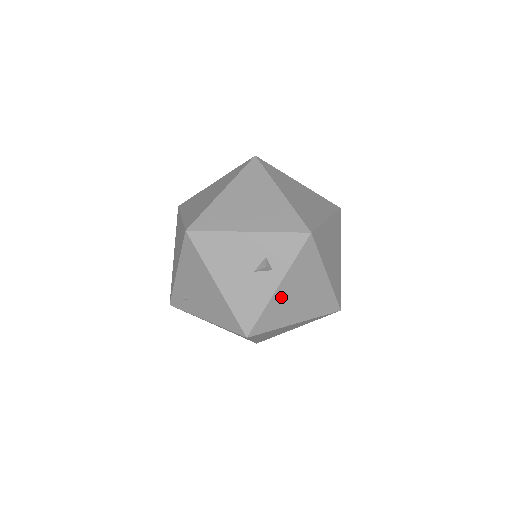
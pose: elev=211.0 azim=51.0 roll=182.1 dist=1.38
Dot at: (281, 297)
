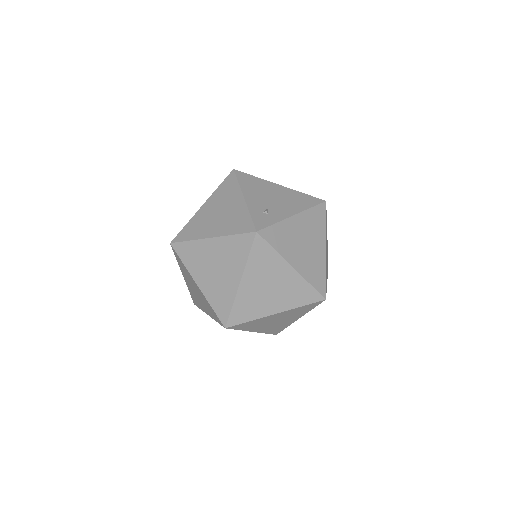
Dot at: (264, 329)
